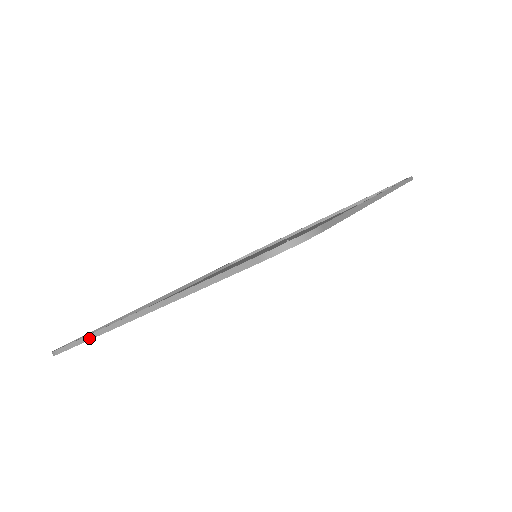
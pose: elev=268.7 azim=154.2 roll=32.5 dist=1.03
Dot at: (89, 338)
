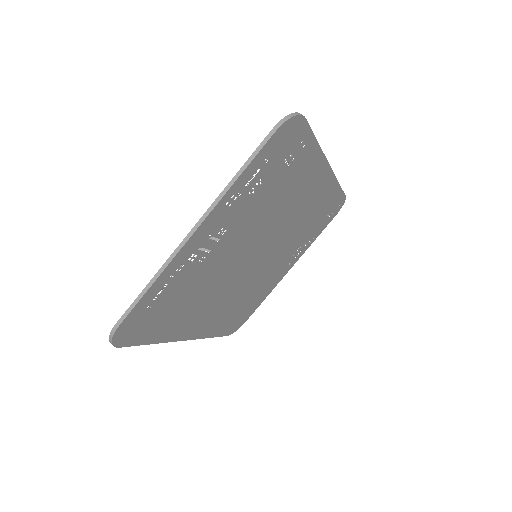
Dot at: (150, 285)
